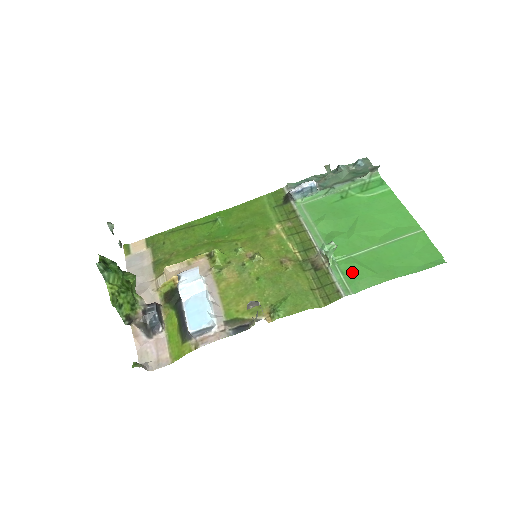
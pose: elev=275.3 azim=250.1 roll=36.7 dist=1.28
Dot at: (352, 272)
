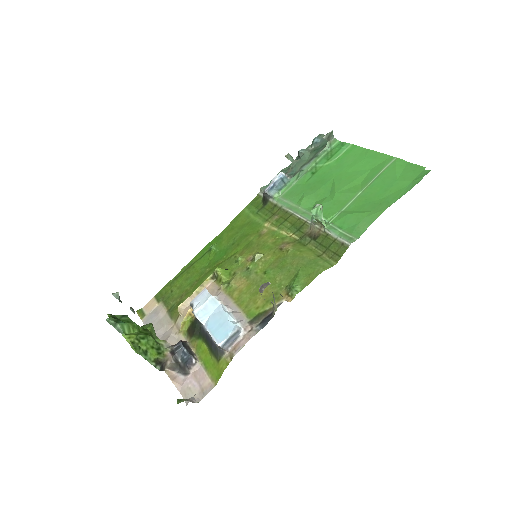
Dot at: (348, 222)
